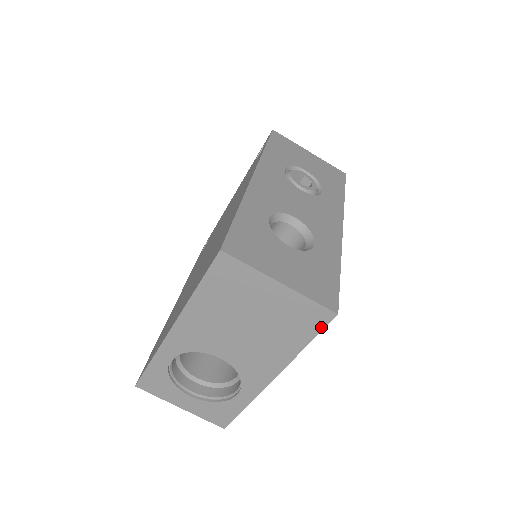
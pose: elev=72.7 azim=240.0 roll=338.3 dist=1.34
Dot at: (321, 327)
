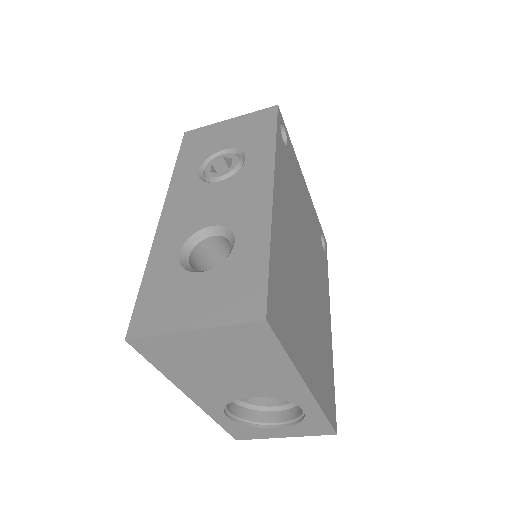
Dot at: (272, 336)
